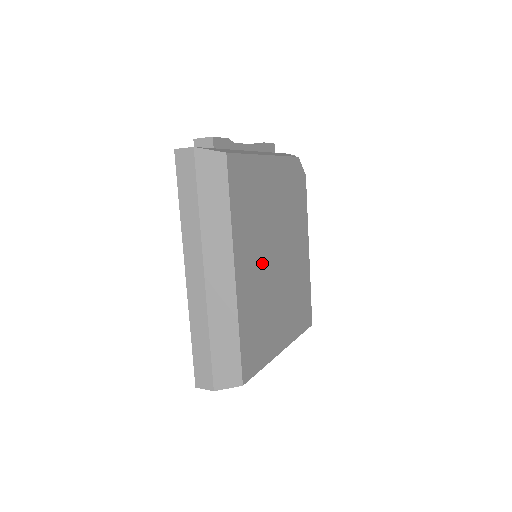
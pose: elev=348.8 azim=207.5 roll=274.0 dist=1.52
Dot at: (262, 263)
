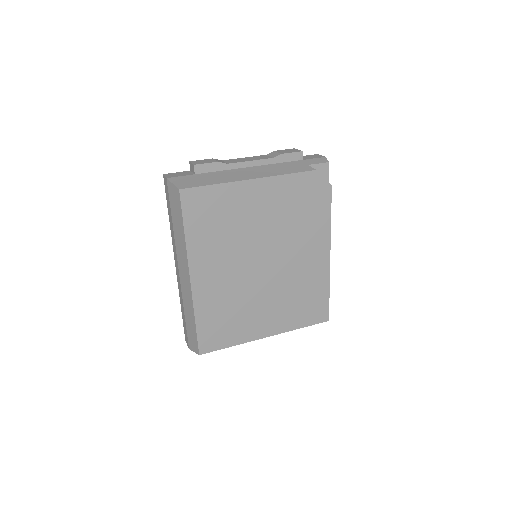
Dot at: (235, 270)
